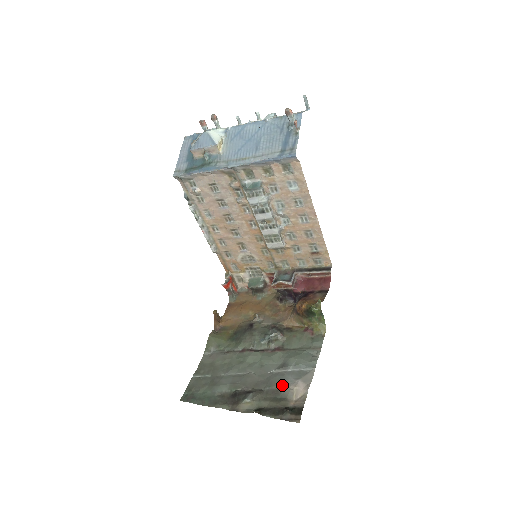
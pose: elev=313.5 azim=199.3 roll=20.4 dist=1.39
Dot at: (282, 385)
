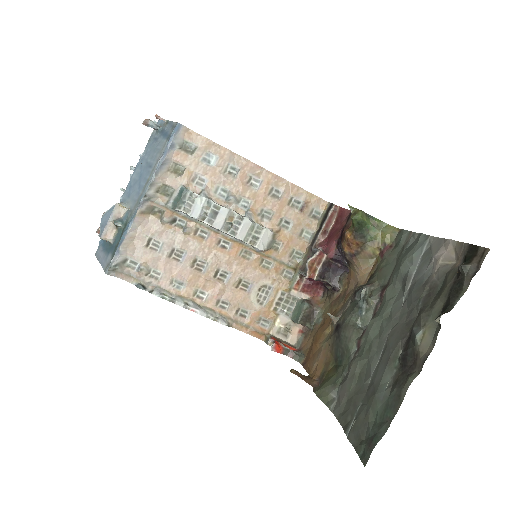
Dot at: (427, 282)
